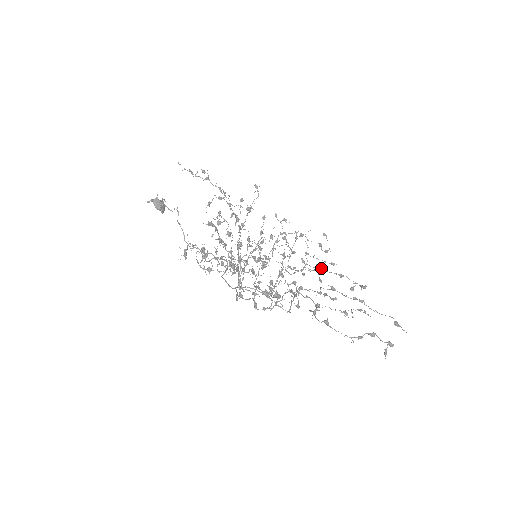
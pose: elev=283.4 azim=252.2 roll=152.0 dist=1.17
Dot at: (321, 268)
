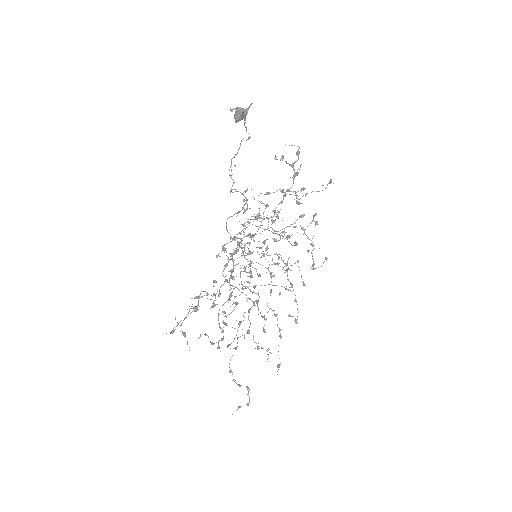
Dot at: (291, 285)
